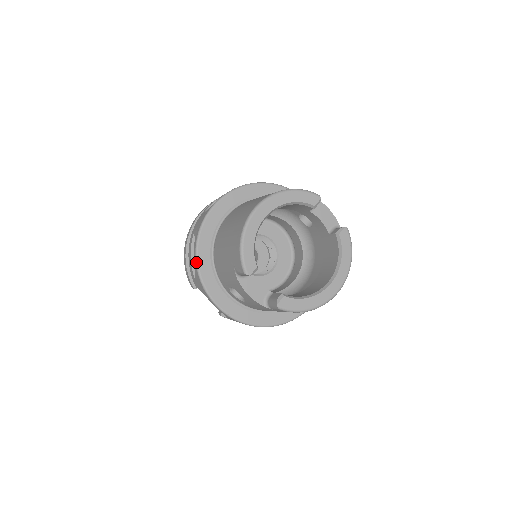
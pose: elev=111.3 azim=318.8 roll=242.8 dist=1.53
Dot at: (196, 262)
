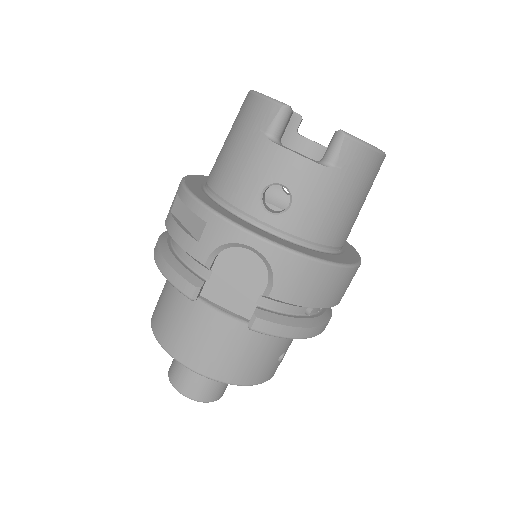
Dot at: (197, 200)
